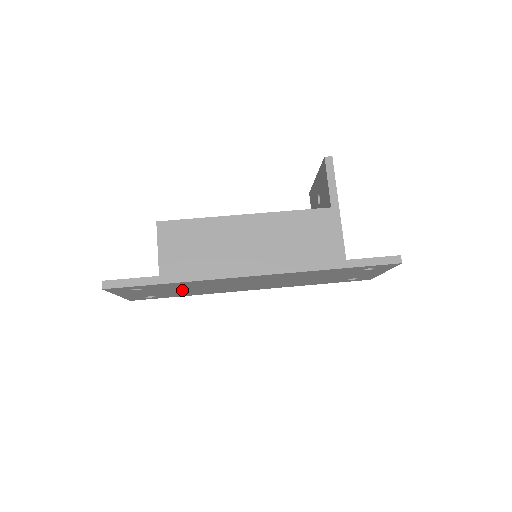
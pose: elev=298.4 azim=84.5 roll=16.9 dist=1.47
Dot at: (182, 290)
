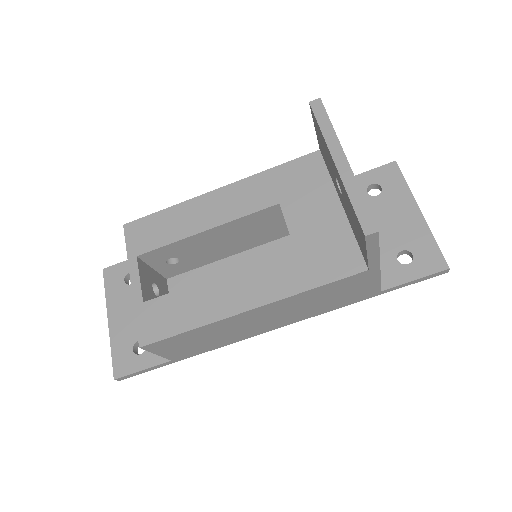
Dot at: occluded
